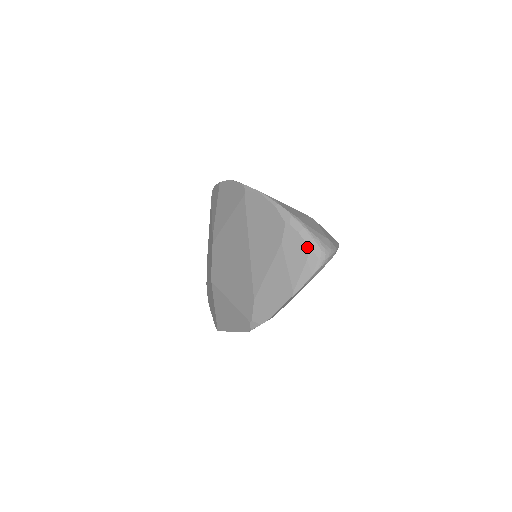
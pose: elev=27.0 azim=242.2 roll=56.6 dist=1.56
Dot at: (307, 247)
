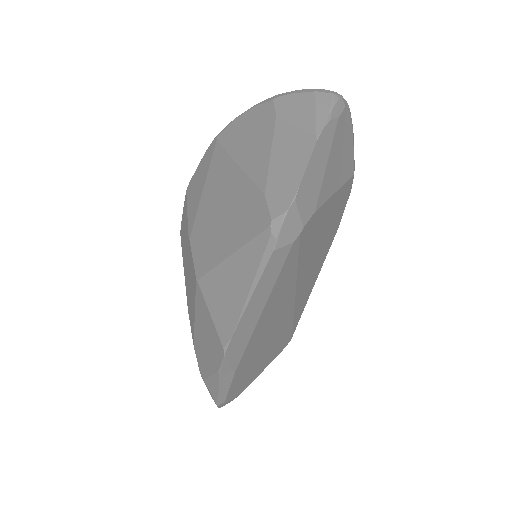
Dot at: (309, 93)
